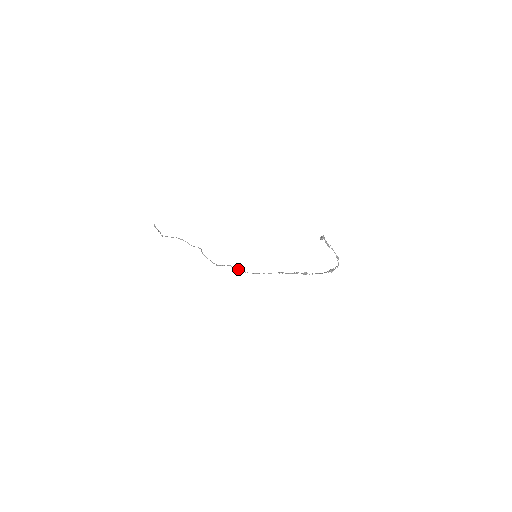
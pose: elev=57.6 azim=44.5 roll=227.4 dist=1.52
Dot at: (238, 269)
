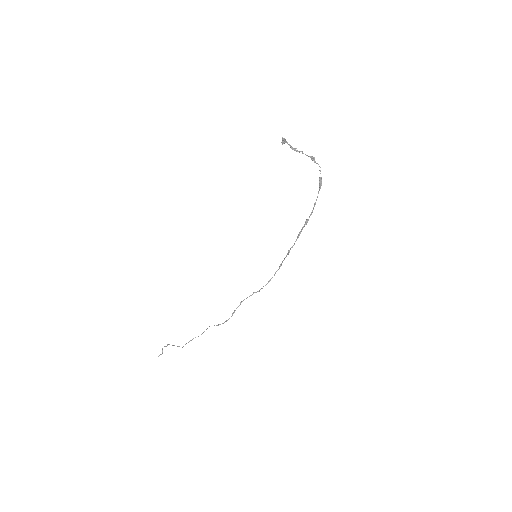
Dot at: (251, 295)
